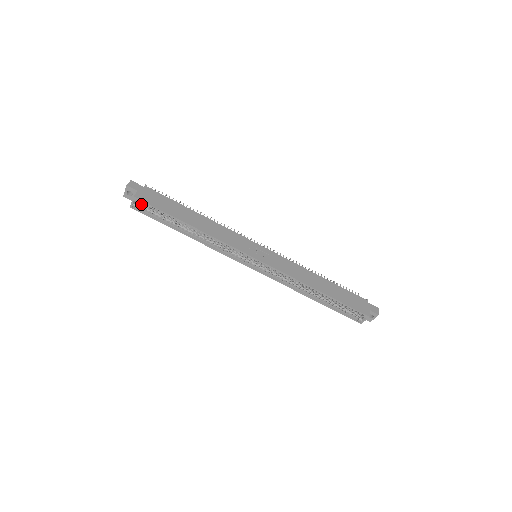
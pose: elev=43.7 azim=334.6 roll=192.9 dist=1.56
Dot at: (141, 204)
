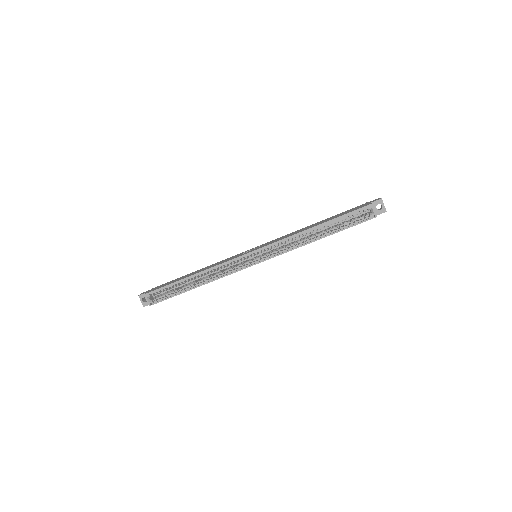
Dot at: (155, 298)
